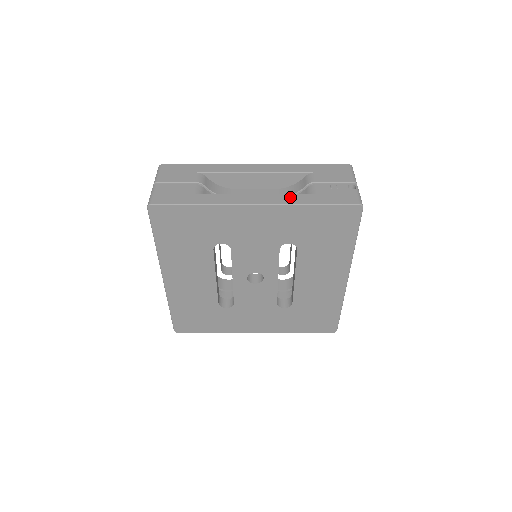
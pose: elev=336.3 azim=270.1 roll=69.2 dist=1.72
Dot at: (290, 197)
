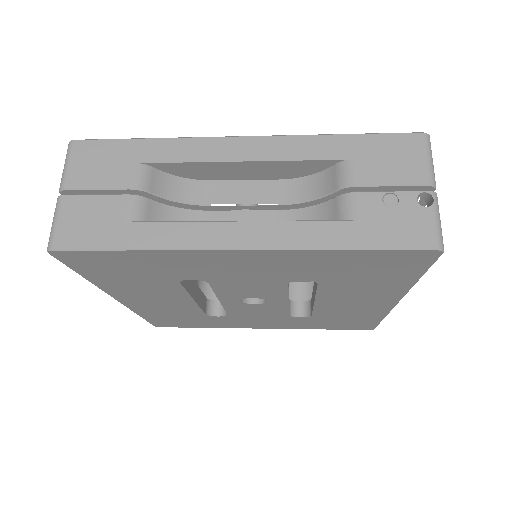
Dot at: (304, 230)
